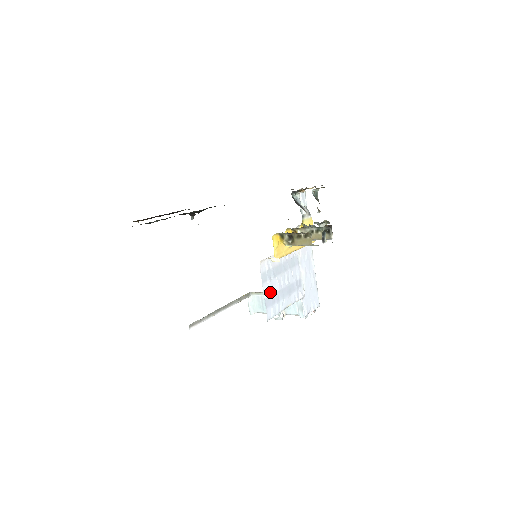
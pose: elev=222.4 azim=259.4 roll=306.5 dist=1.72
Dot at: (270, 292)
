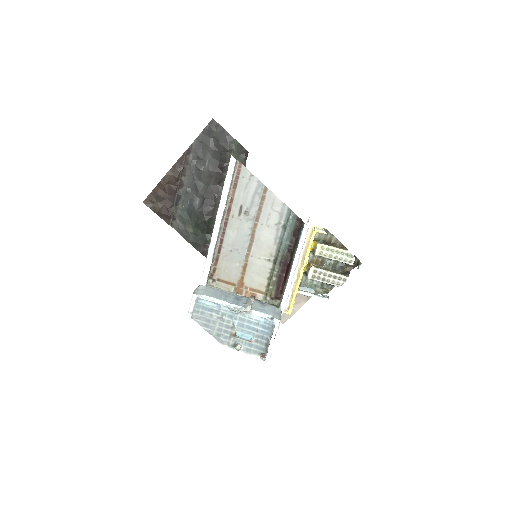
Dot at: occluded
